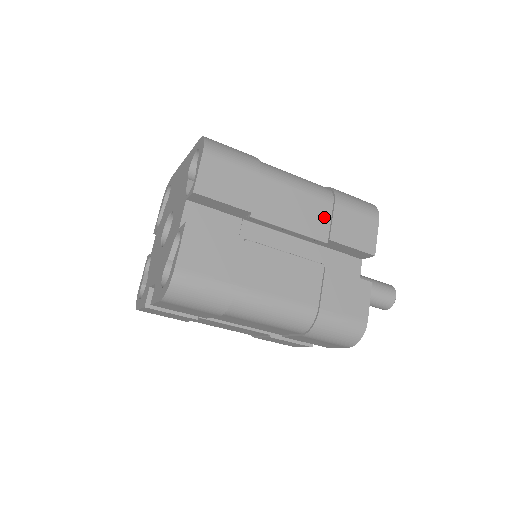
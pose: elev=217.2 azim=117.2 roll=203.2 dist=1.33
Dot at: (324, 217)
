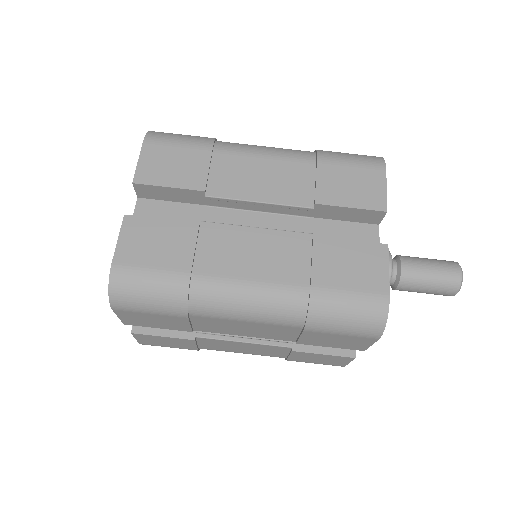
Dot at: (305, 180)
